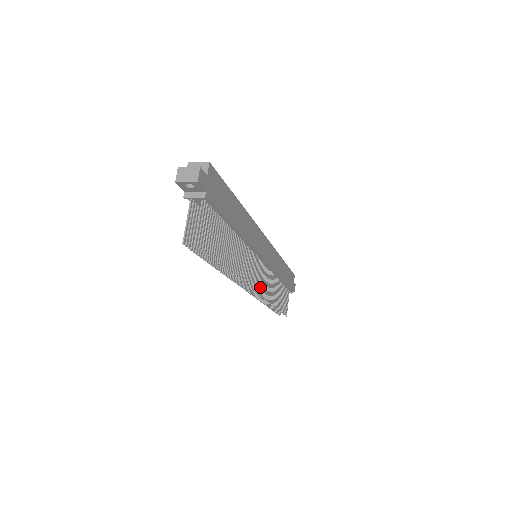
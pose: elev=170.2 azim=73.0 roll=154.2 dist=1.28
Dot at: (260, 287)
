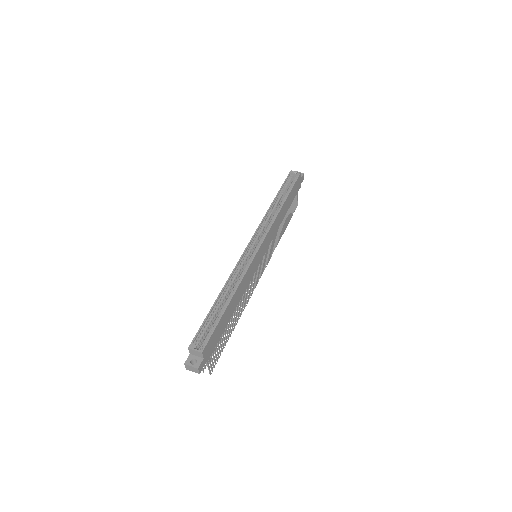
Dot at: (264, 265)
